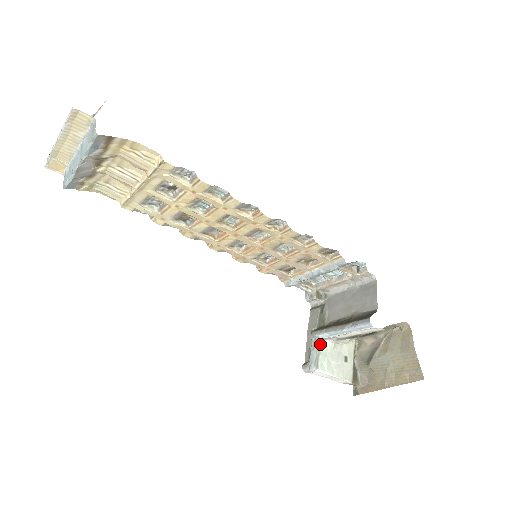
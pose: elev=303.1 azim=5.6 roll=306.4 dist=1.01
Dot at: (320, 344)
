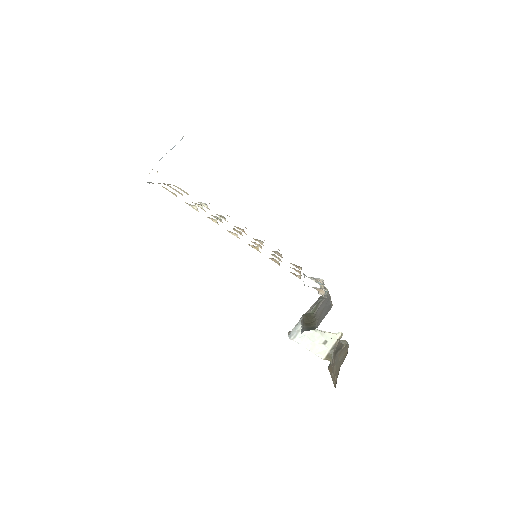
Dot at: occluded
